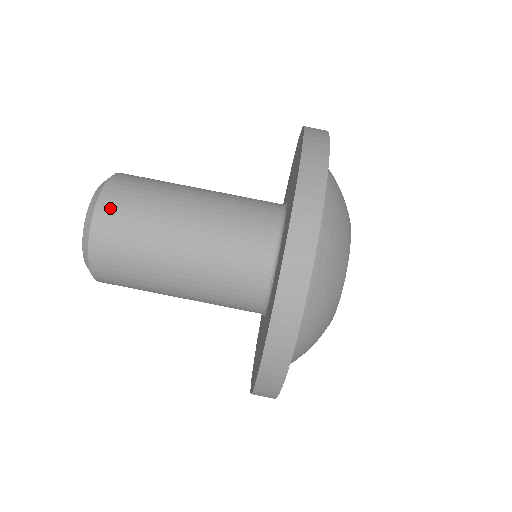
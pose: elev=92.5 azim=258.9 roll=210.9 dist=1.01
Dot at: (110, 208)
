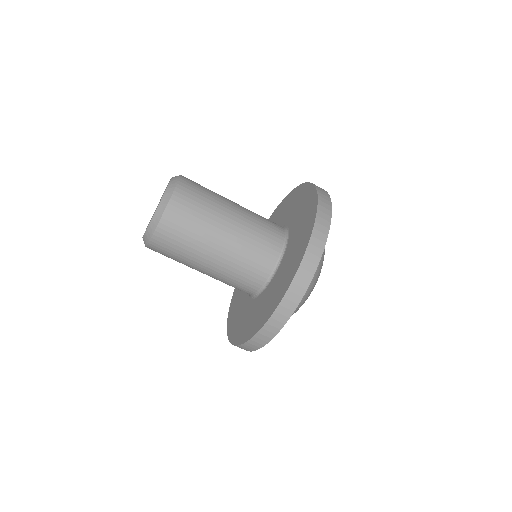
Dot at: (168, 228)
